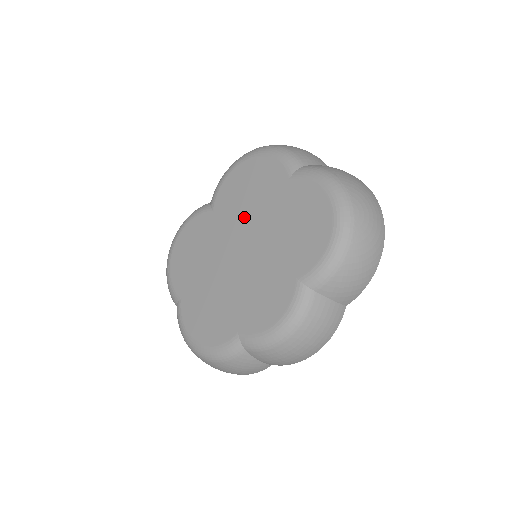
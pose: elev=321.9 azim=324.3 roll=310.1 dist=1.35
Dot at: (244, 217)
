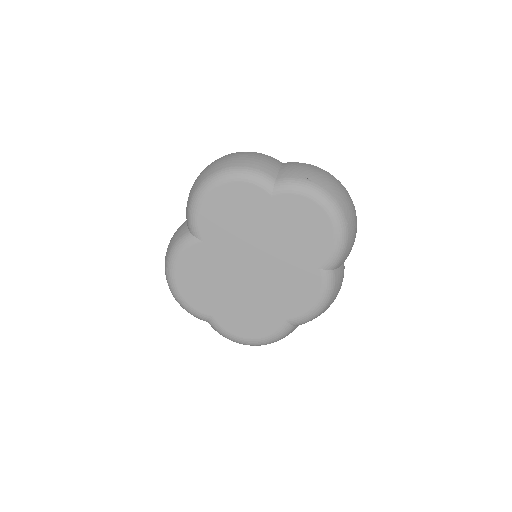
Dot at: (241, 238)
